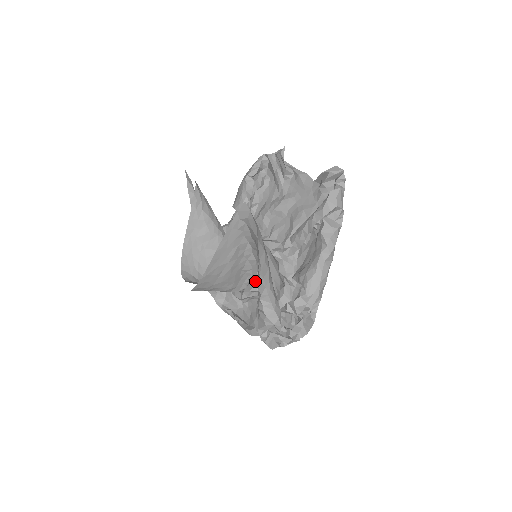
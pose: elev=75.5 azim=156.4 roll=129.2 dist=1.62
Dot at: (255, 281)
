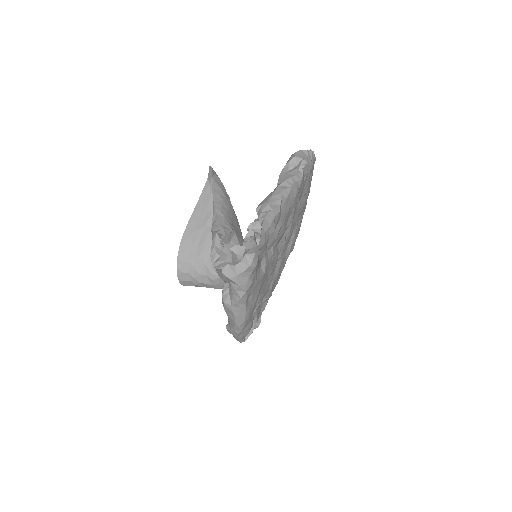
Dot at: occluded
